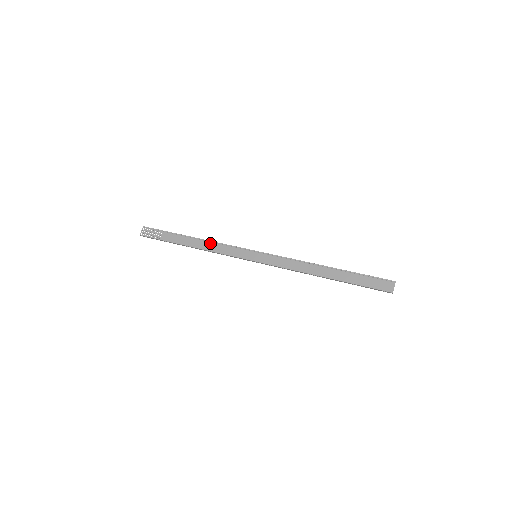
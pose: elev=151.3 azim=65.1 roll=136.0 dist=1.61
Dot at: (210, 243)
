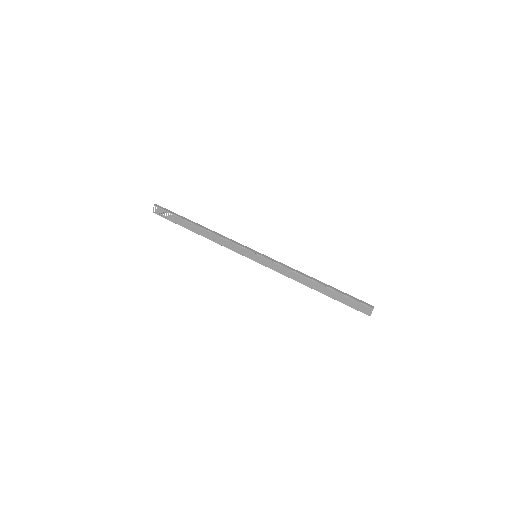
Dot at: (215, 236)
